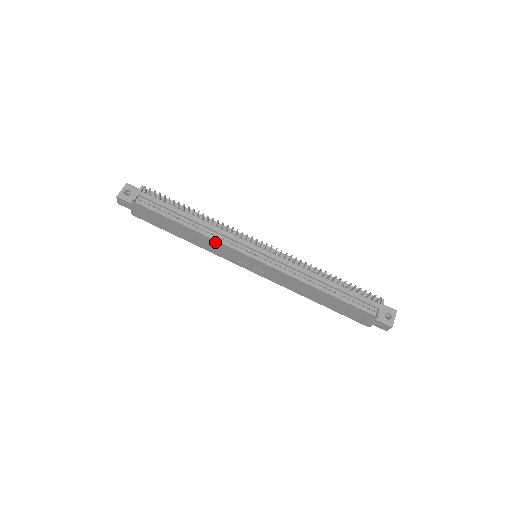
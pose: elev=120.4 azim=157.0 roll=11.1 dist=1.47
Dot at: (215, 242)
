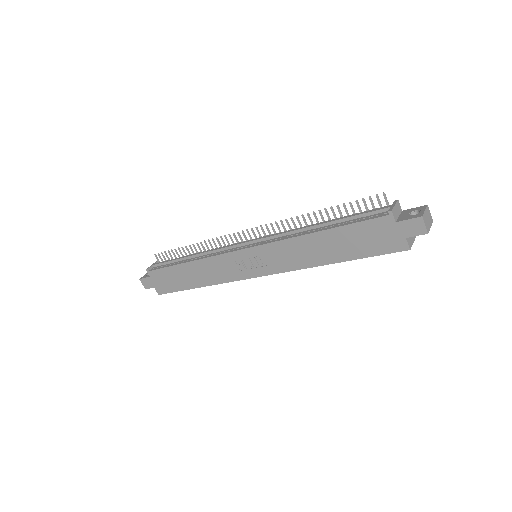
Dot at: (211, 261)
